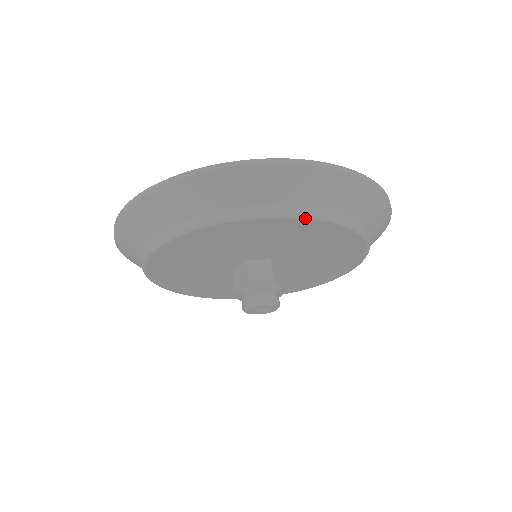
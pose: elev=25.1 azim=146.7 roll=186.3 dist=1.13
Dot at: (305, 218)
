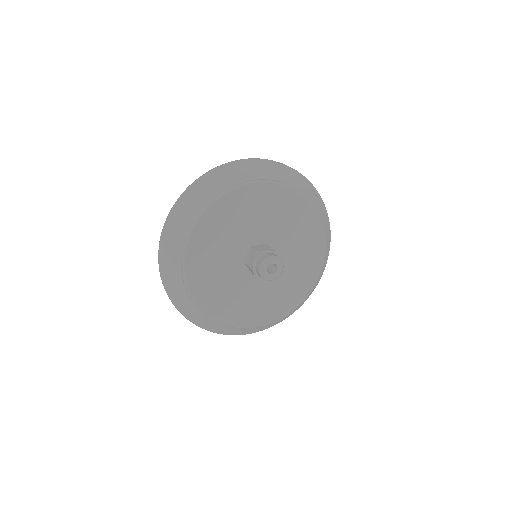
Dot at: (274, 183)
